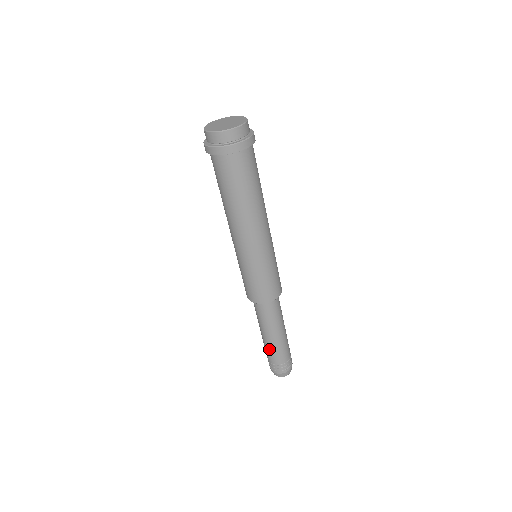
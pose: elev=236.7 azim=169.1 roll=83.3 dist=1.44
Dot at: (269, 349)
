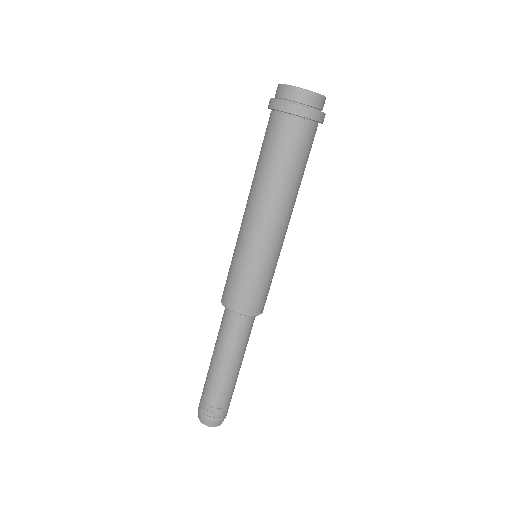
Dot at: (218, 383)
